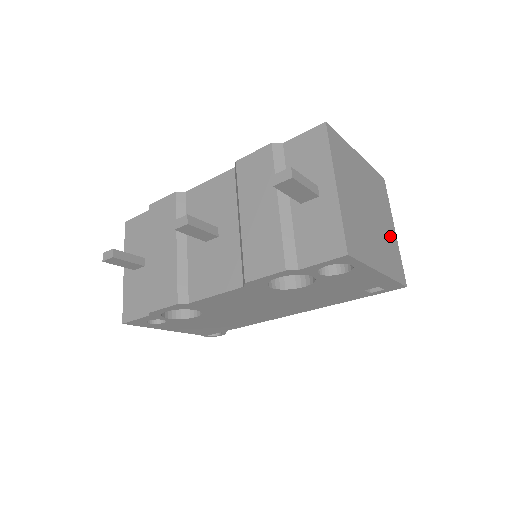
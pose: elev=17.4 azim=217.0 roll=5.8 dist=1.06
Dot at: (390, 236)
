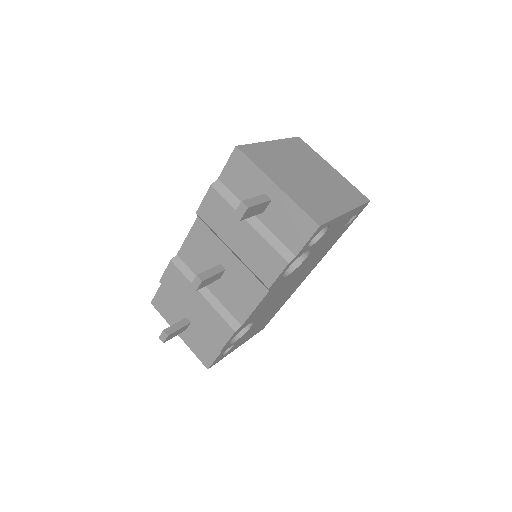
Dot at: (334, 177)
